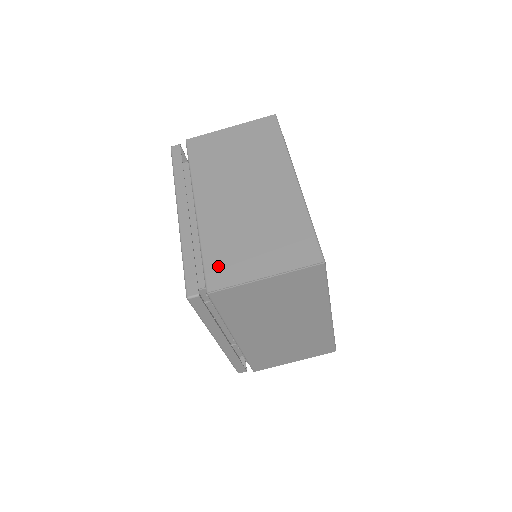
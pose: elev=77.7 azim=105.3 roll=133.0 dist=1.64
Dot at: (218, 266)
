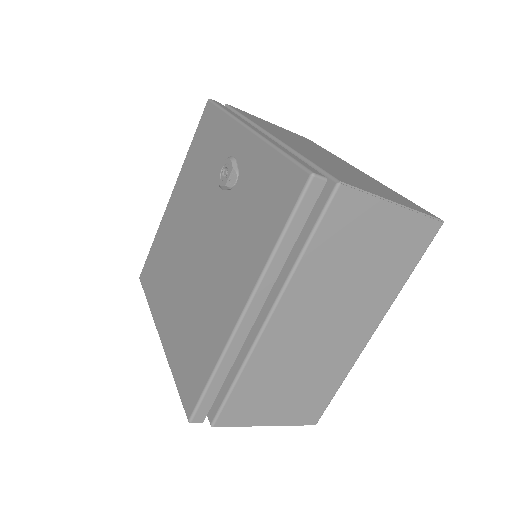
Dot at: (240, 404)
